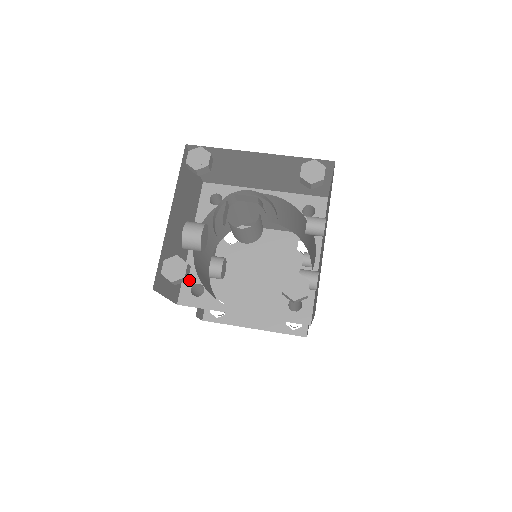
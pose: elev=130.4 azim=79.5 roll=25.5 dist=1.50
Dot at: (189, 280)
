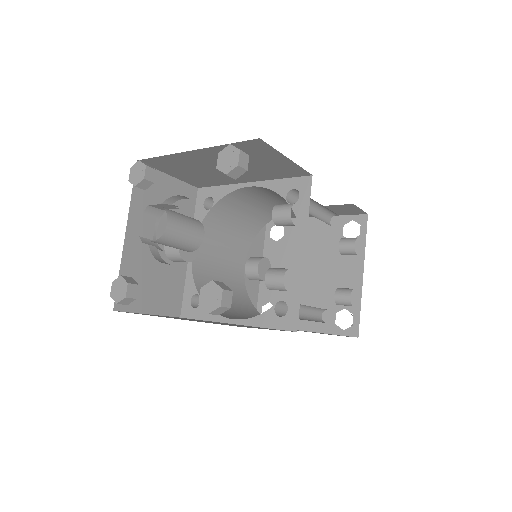
Dot at: (189, 291)
